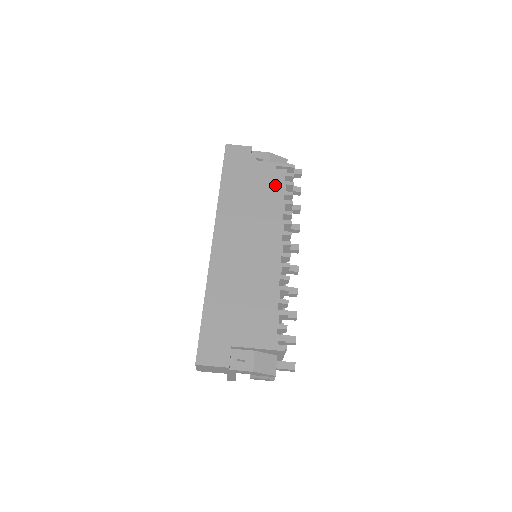
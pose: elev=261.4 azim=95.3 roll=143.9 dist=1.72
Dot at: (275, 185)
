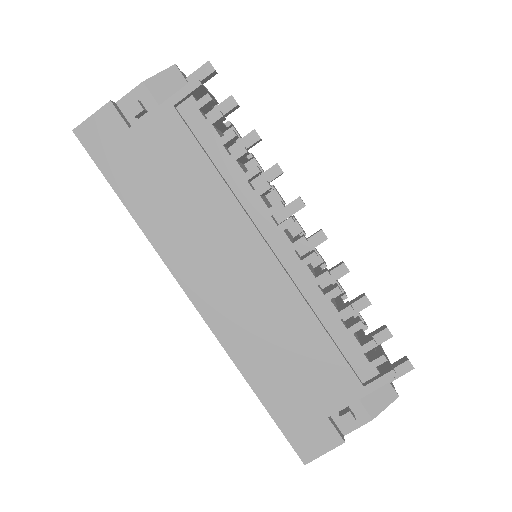
Dot at: (198, 140)
